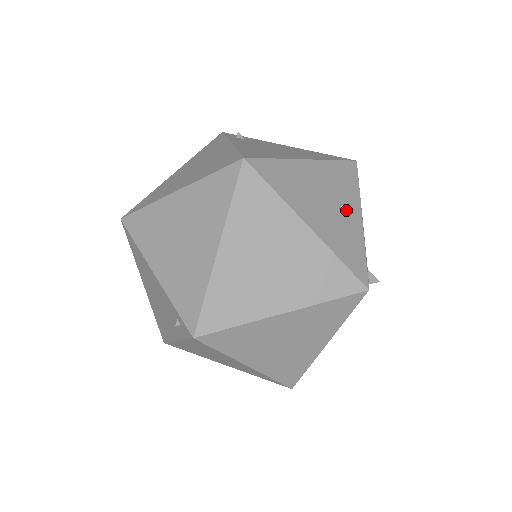
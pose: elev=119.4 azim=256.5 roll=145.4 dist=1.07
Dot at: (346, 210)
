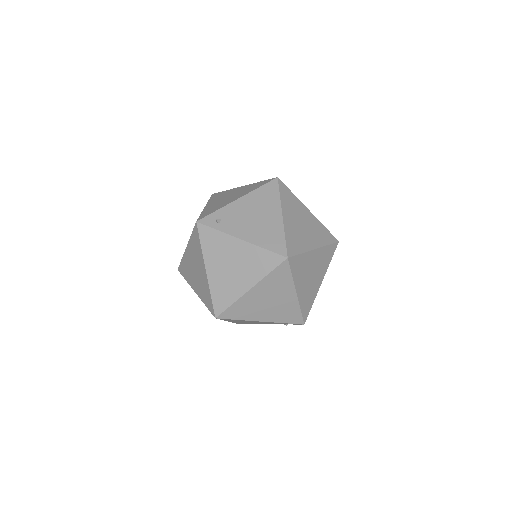
Dot at: (306, 216)
